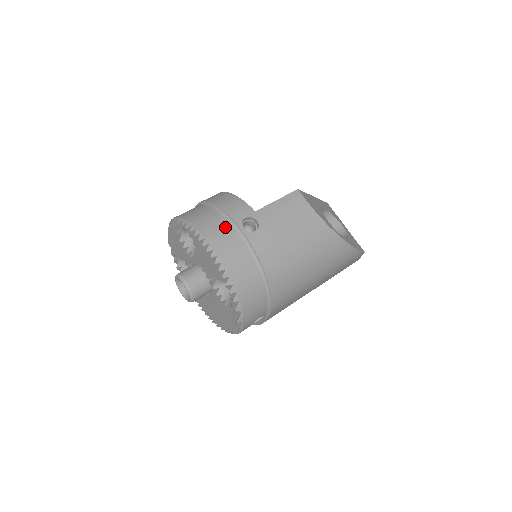
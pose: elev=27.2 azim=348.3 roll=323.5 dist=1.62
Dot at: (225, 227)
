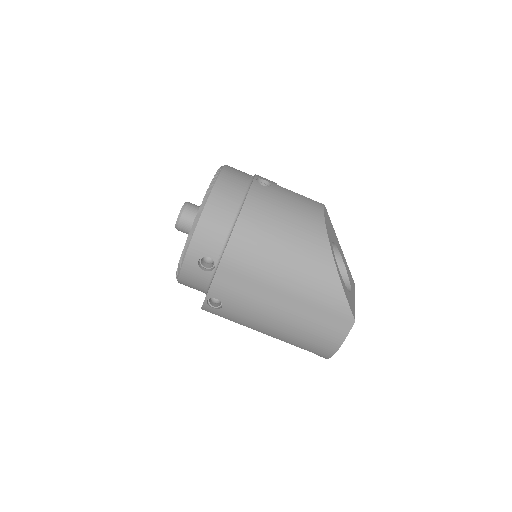
Dot at: (245, 174)
